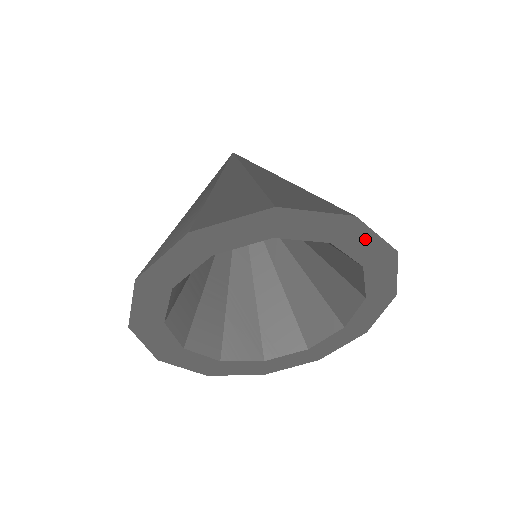
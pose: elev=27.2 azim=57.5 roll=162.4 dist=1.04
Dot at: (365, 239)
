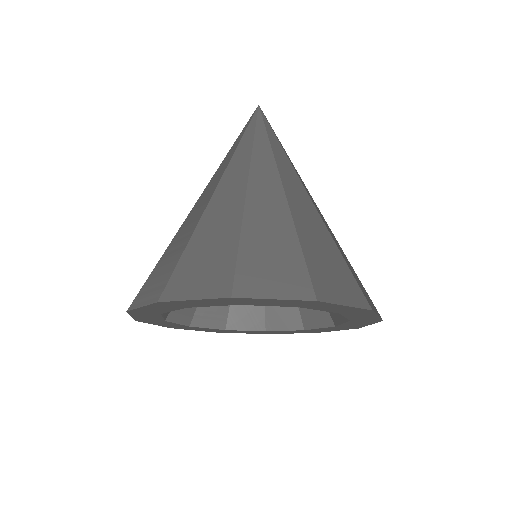
Dot at: (334, 306)
